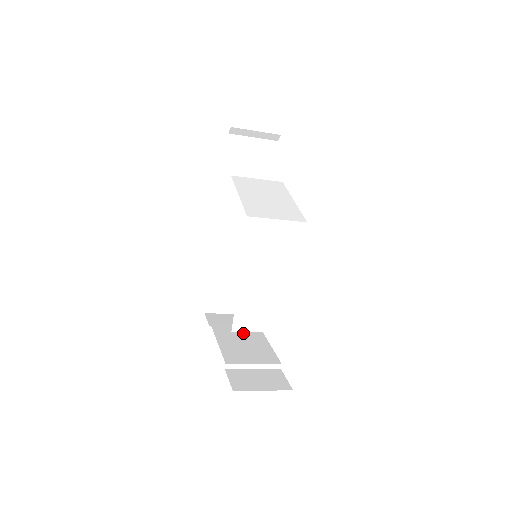
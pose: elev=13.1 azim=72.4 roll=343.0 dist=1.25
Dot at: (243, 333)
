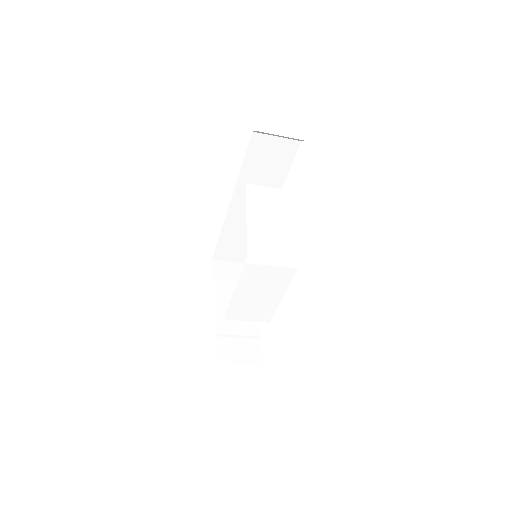
Dot at: occluded
